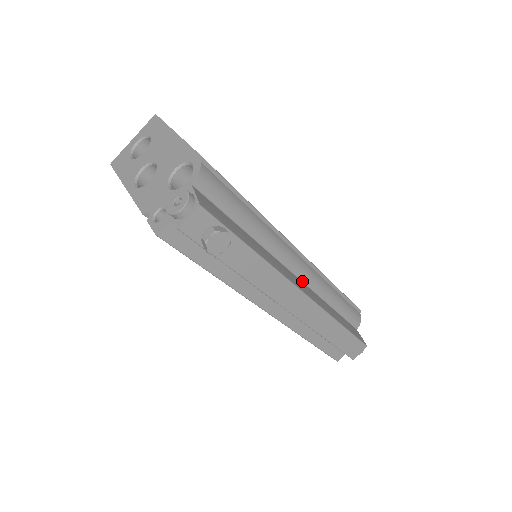
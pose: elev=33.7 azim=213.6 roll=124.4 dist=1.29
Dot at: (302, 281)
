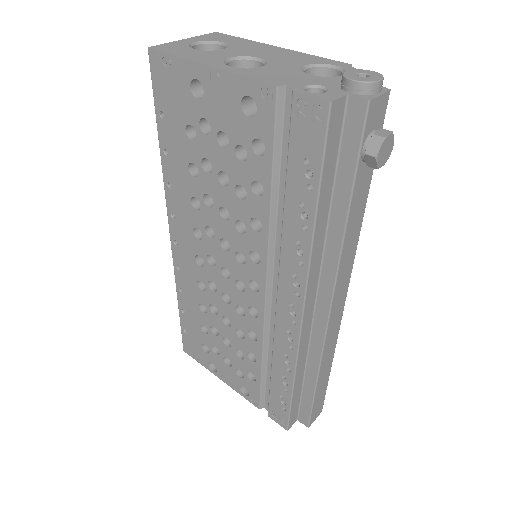
Dot at: occluded
